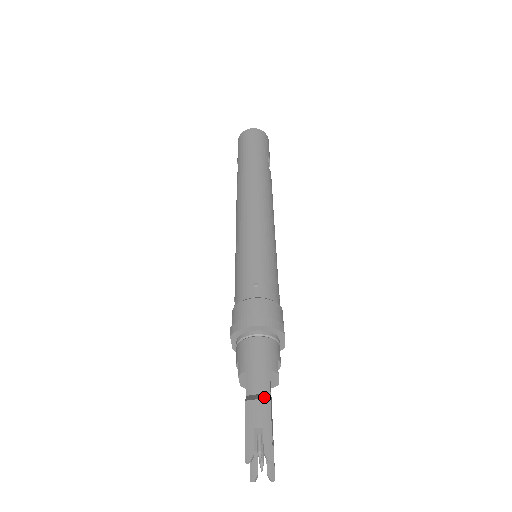
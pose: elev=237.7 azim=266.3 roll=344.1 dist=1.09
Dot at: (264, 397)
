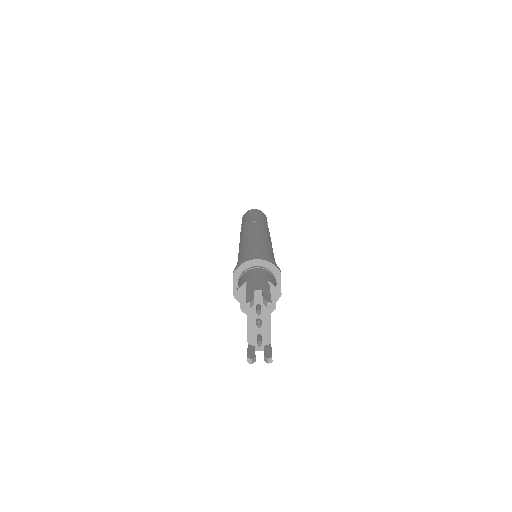
Dot at: (263, 283)
